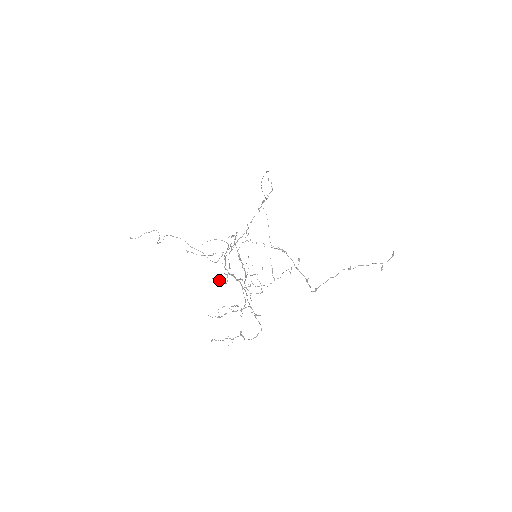
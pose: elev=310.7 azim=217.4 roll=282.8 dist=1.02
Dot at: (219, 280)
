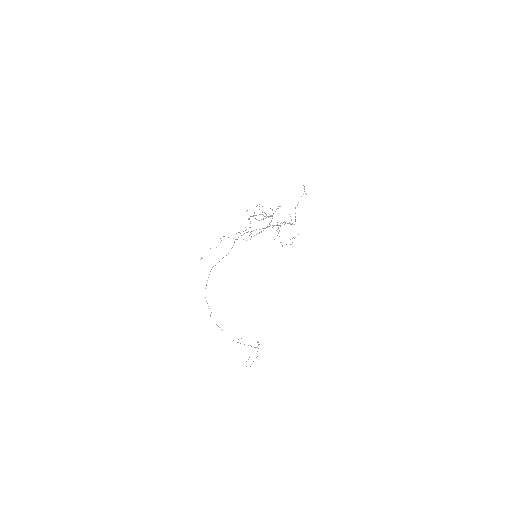
Dot at: occluded
